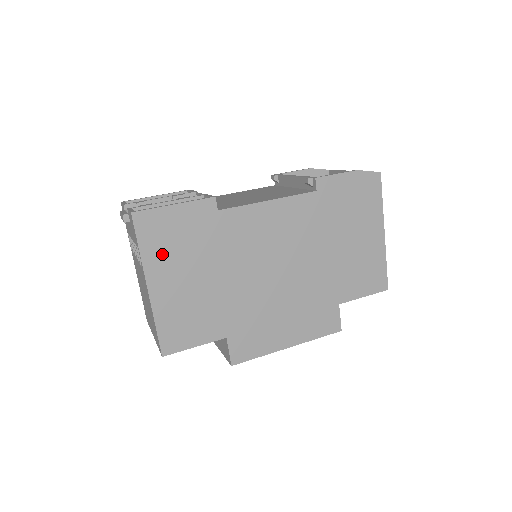
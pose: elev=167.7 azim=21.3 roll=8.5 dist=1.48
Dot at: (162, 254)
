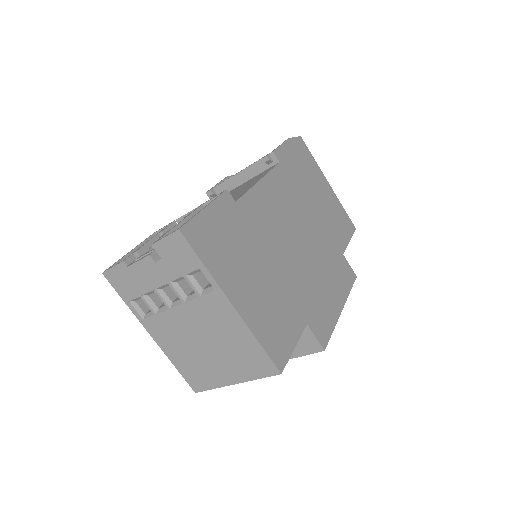
Dot at: (223, 263)
